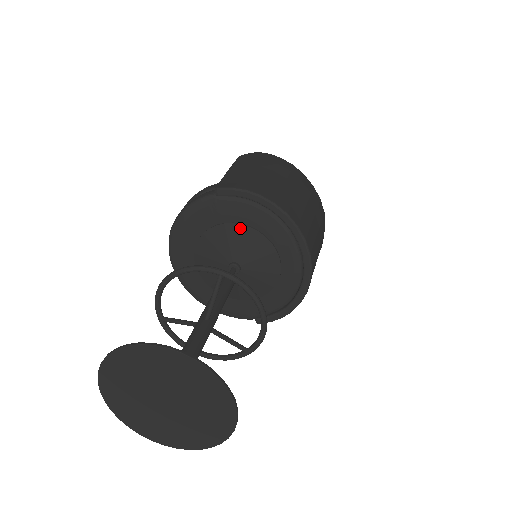
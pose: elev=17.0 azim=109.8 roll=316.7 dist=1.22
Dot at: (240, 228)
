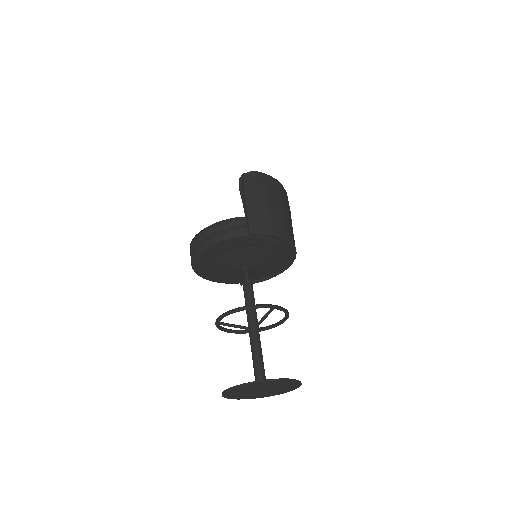
Dot at: (258, 250)
